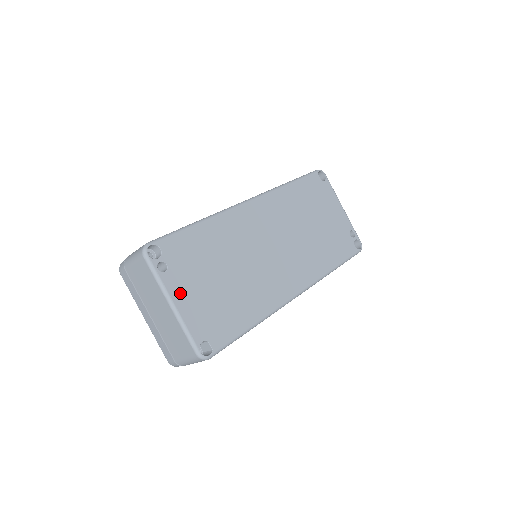
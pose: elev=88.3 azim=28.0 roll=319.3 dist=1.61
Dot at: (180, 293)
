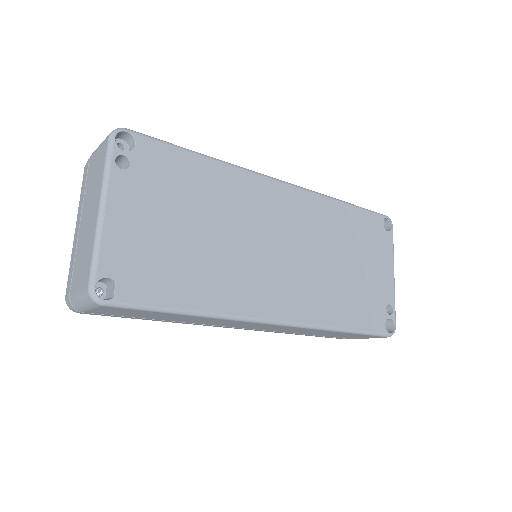
Dot at: (122, 204)
